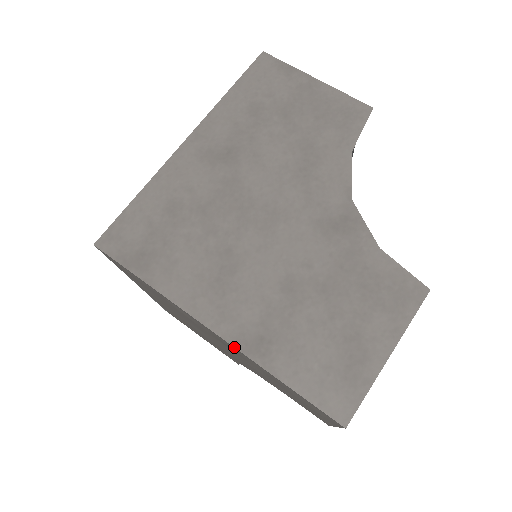
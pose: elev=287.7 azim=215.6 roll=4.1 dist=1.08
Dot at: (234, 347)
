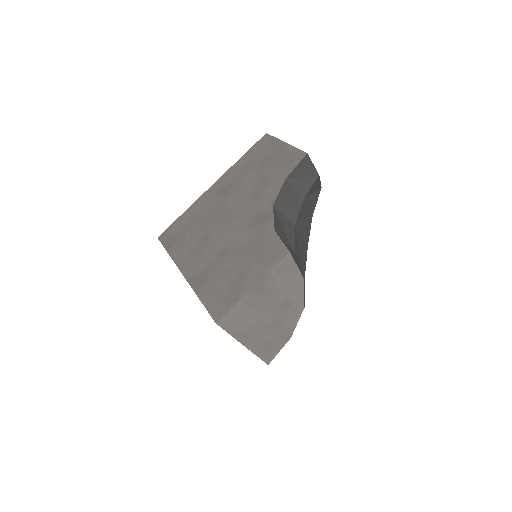
Dot at: occluded
